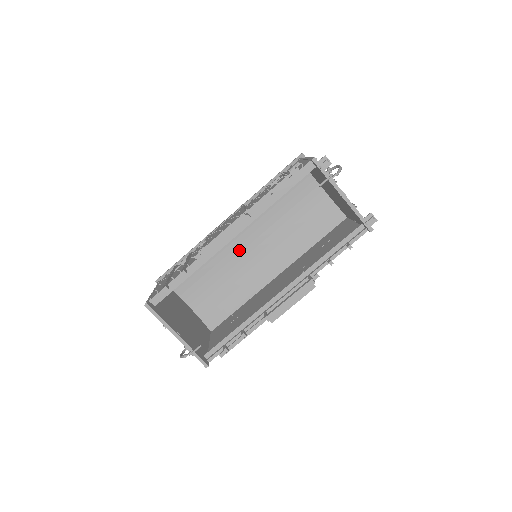
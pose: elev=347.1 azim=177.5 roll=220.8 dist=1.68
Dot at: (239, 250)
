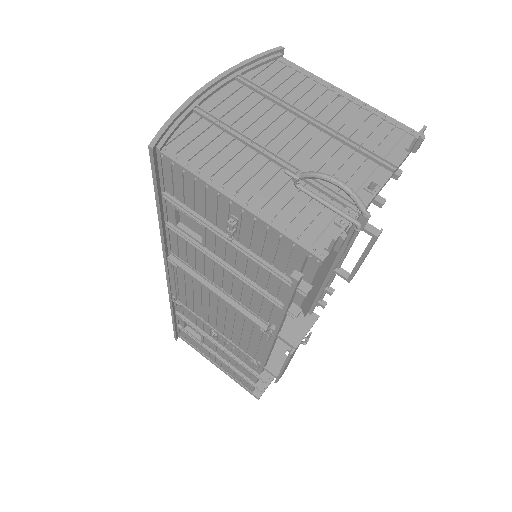
Dot at: occluded
